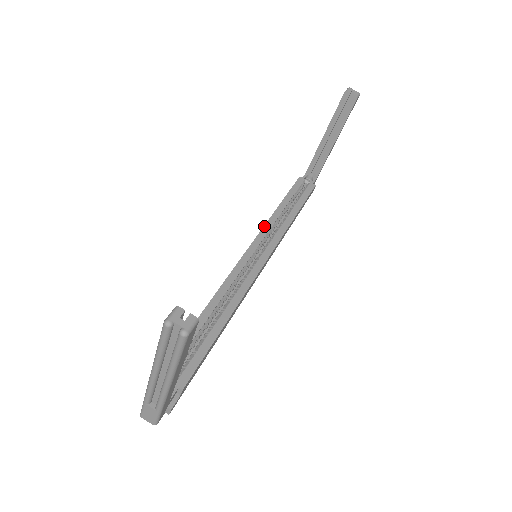
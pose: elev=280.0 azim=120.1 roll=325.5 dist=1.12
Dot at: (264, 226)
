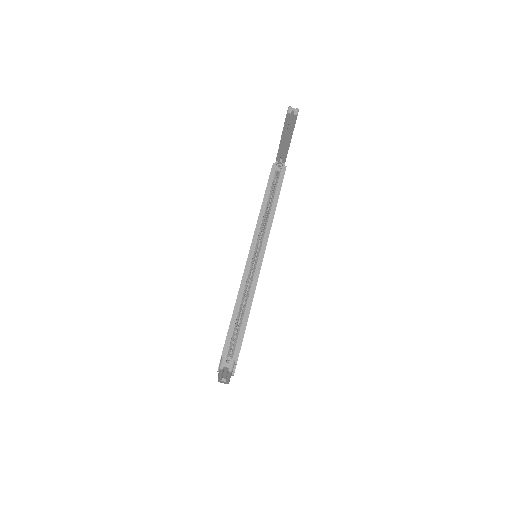
Dot at: (256, 227)
